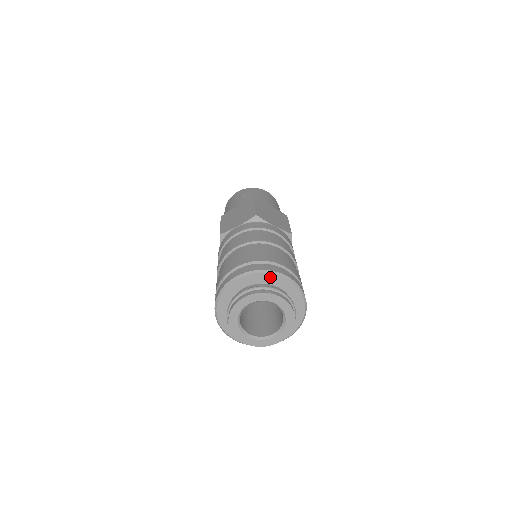
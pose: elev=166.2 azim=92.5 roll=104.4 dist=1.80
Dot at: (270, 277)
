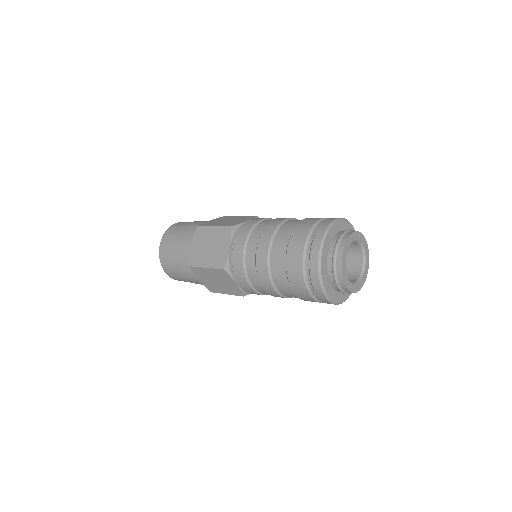
Dot at: (350, 227)
